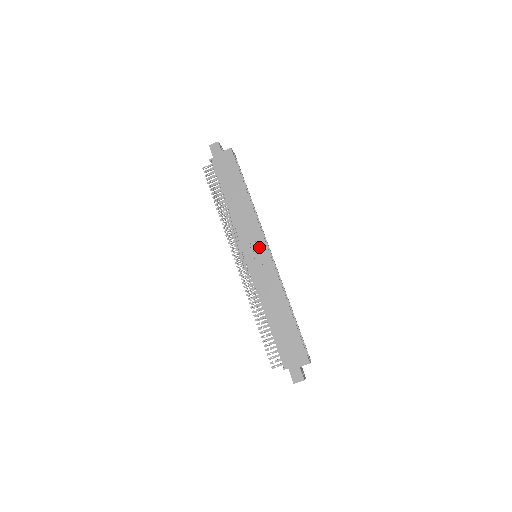
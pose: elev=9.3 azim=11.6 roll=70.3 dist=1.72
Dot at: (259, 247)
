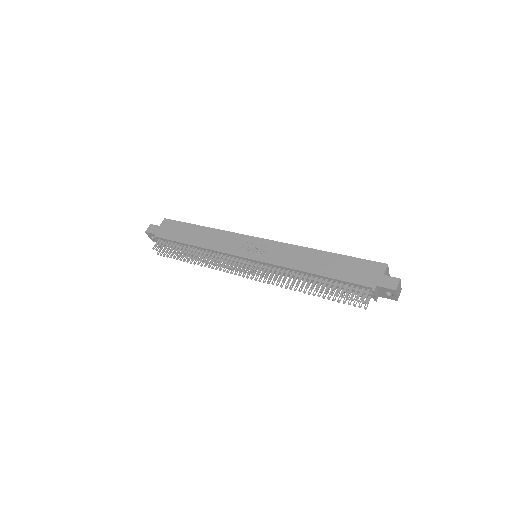
Dot at: (251, 243)
